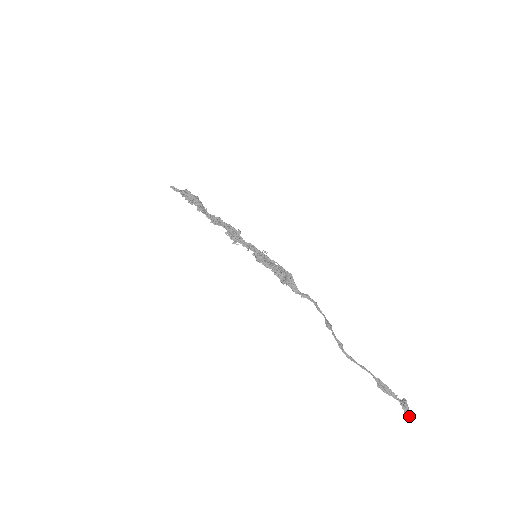
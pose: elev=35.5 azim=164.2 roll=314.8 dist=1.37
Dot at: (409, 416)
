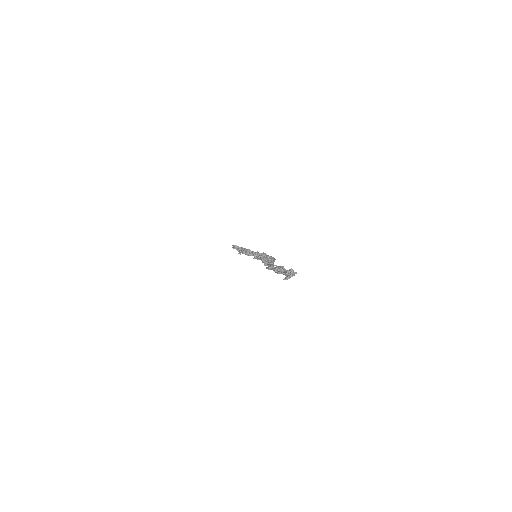
Dot at: (286, 278)
